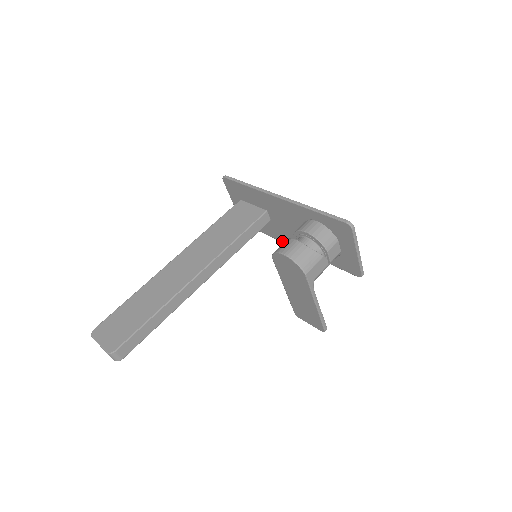
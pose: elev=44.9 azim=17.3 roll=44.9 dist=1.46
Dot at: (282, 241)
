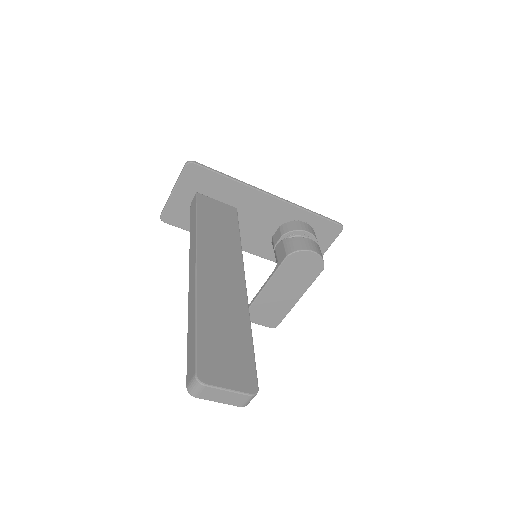
Dot at: occluded
